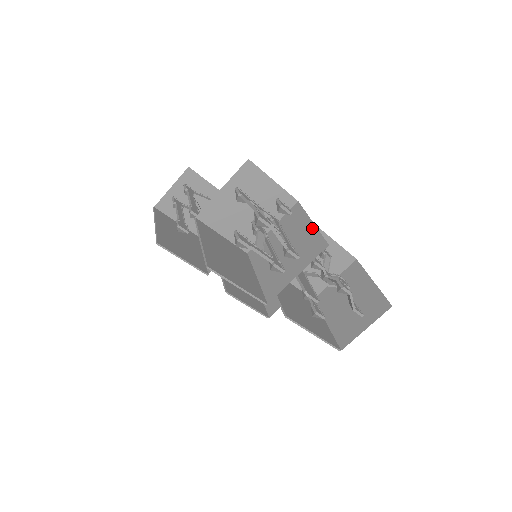
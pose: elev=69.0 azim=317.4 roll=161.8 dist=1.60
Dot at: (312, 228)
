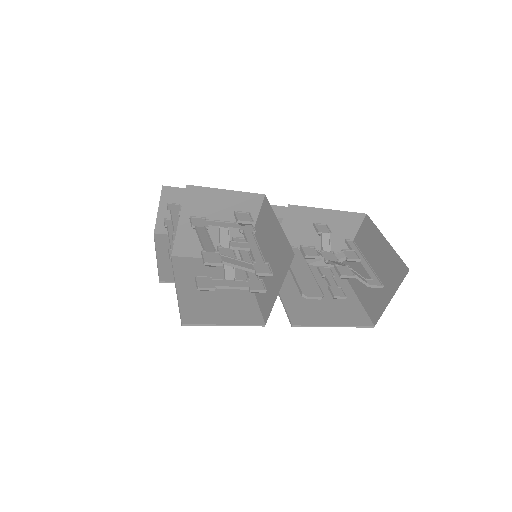
Dot at: (280, 231)
